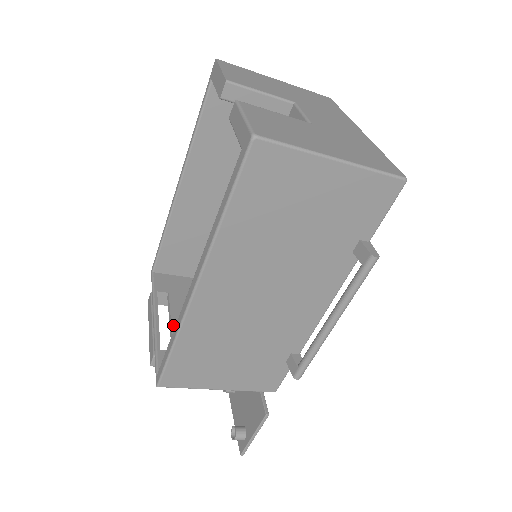
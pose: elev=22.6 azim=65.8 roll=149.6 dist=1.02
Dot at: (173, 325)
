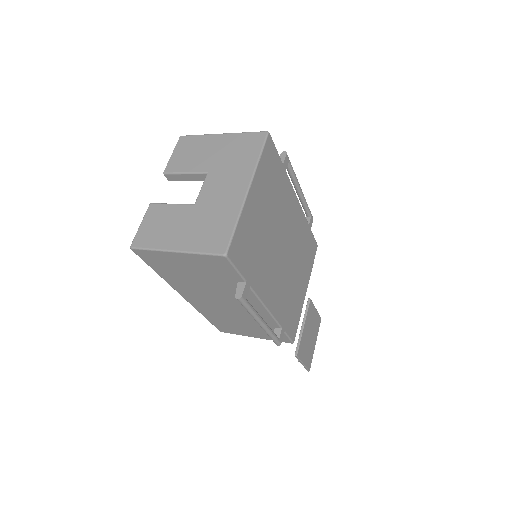
Dot at: occluded
